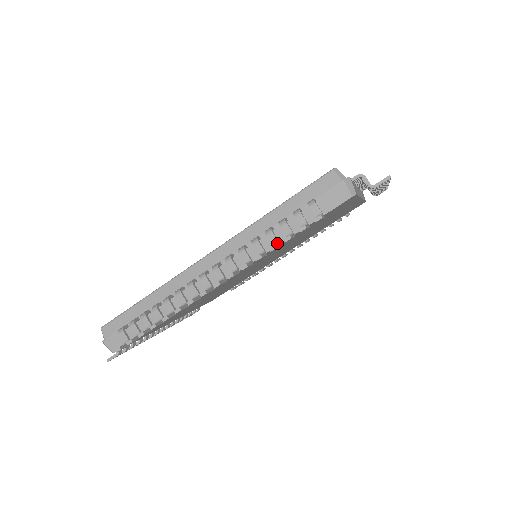
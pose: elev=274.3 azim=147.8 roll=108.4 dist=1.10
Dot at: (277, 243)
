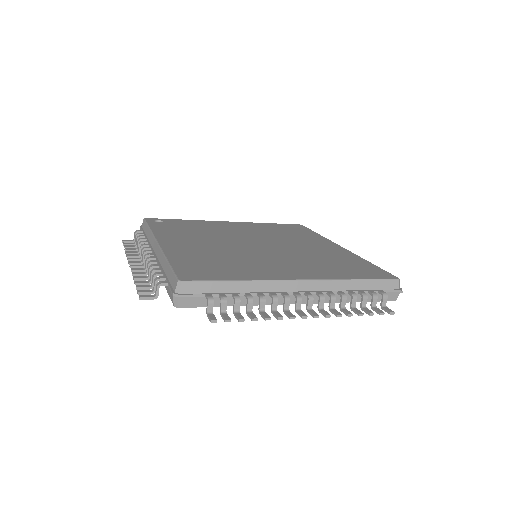
Dot at: (149, 281)
